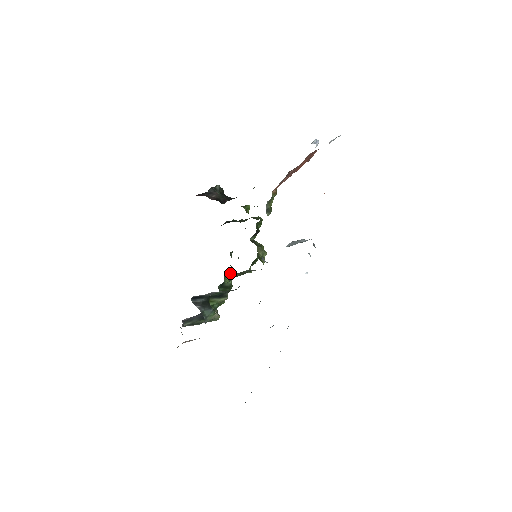
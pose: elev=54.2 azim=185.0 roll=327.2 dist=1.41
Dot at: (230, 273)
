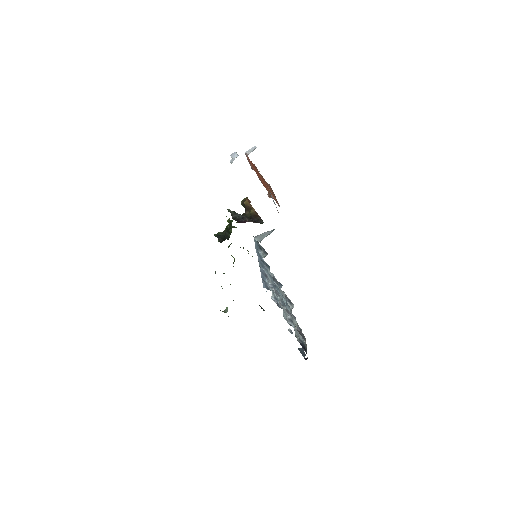
Dot at: occluded
